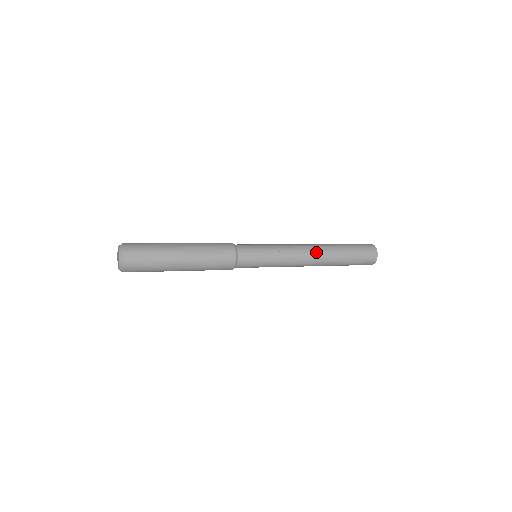
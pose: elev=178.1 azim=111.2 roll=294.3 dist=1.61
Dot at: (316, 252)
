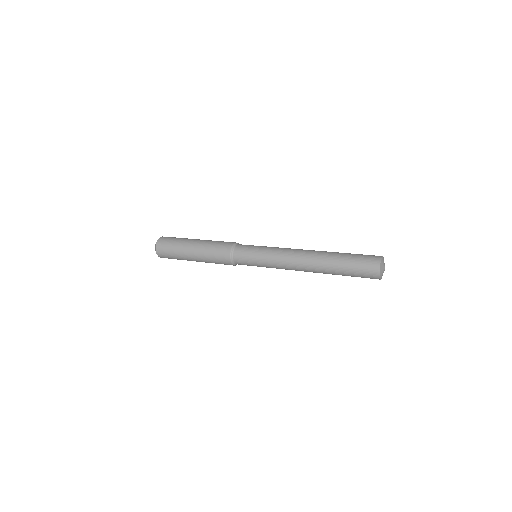
Dot at: (305, 260)
